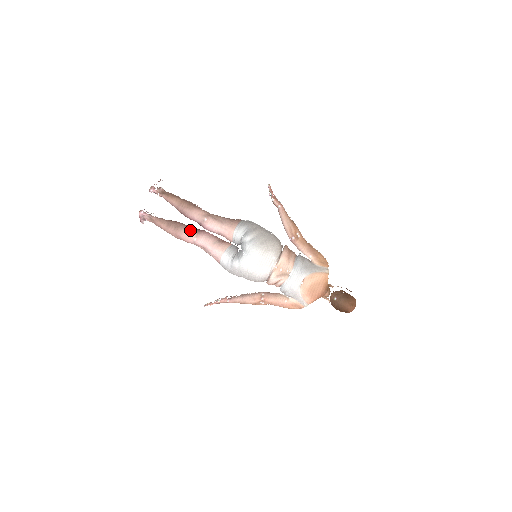
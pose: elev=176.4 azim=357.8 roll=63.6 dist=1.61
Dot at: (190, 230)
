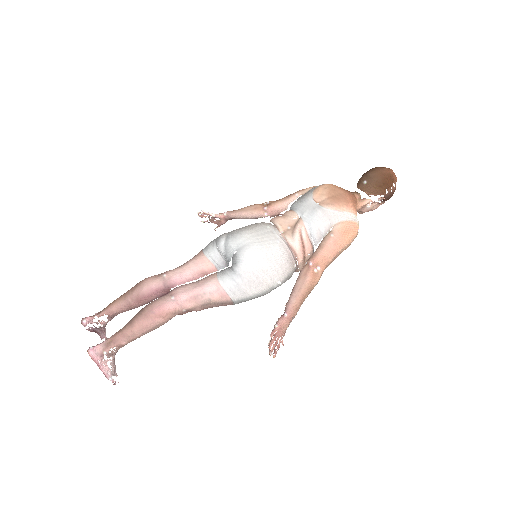
Dot at: (158, 298)
